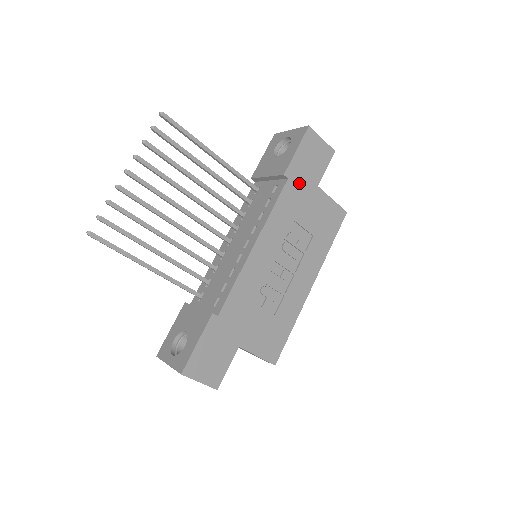
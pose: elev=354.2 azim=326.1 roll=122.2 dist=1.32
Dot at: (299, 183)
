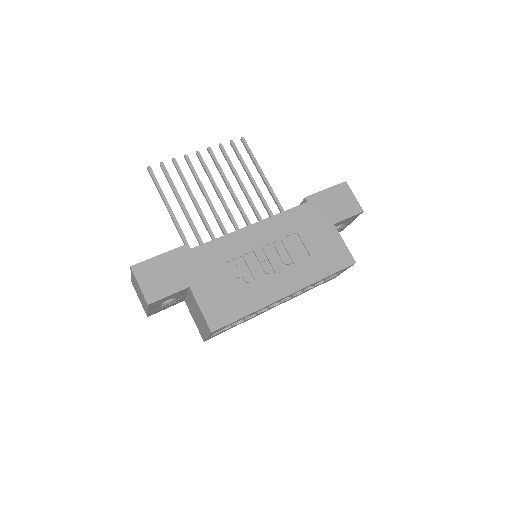
Dot at: (317, 211)
